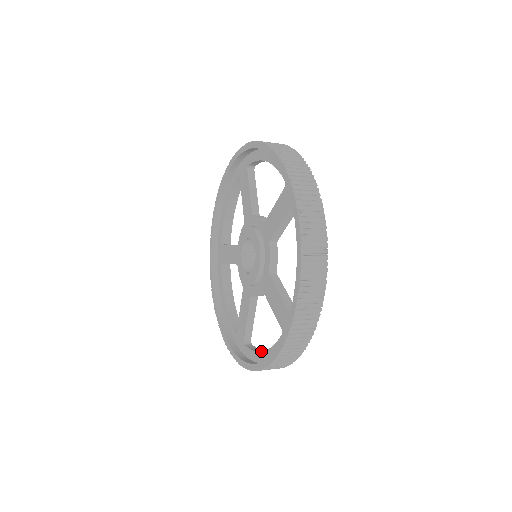
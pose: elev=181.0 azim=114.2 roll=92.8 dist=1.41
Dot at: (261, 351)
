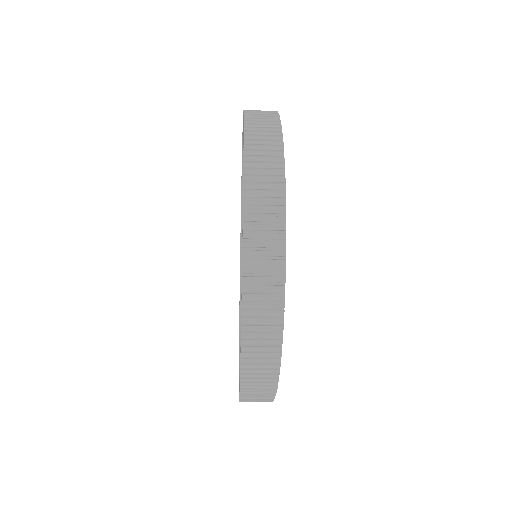
Dot at: occluded
